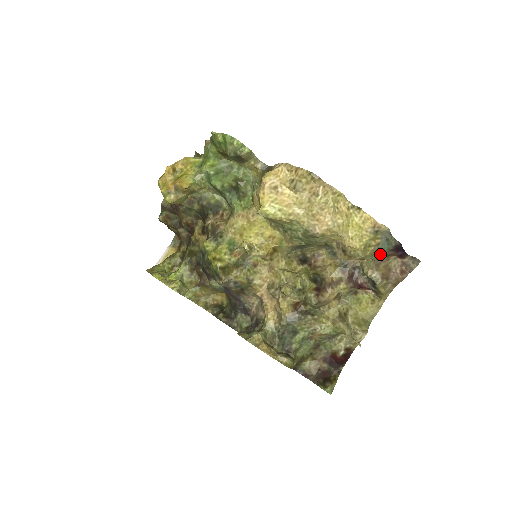
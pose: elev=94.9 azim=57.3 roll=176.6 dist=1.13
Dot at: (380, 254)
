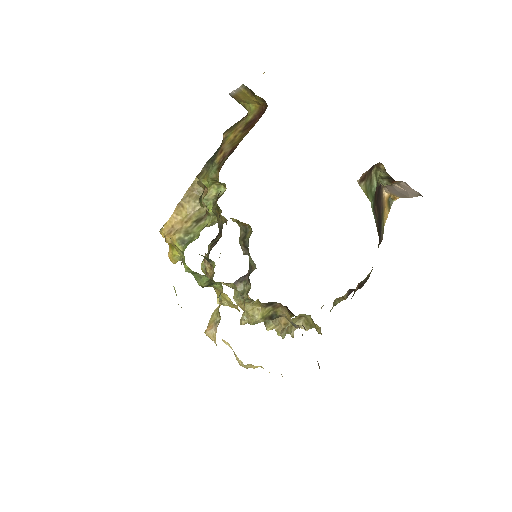
Dot at: occluded
